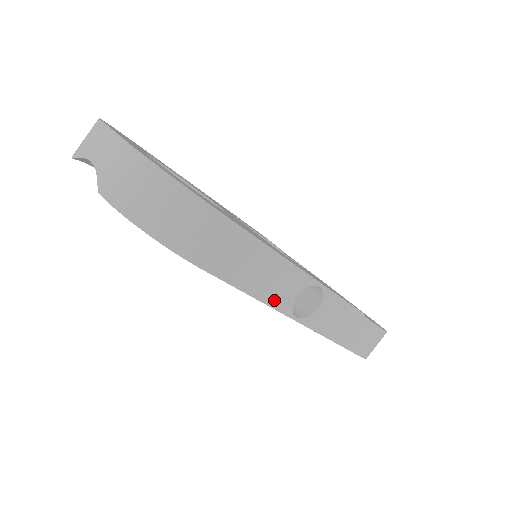
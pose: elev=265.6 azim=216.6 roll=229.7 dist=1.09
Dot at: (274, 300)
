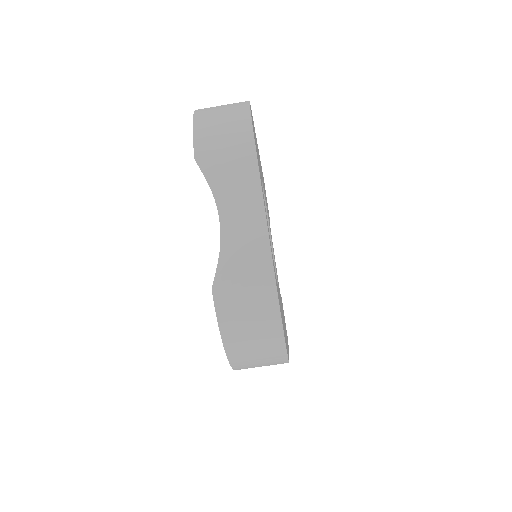
Dot at: occluded
